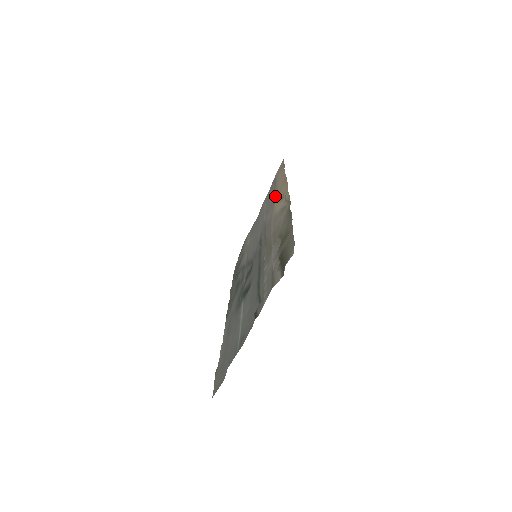
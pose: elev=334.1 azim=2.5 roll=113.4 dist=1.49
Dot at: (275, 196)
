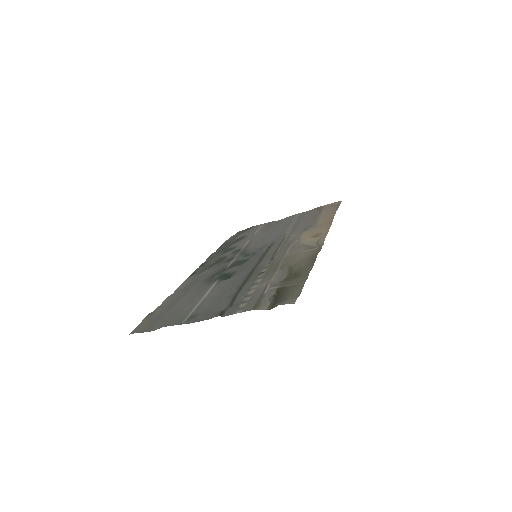
Dot at: (311, 225)
